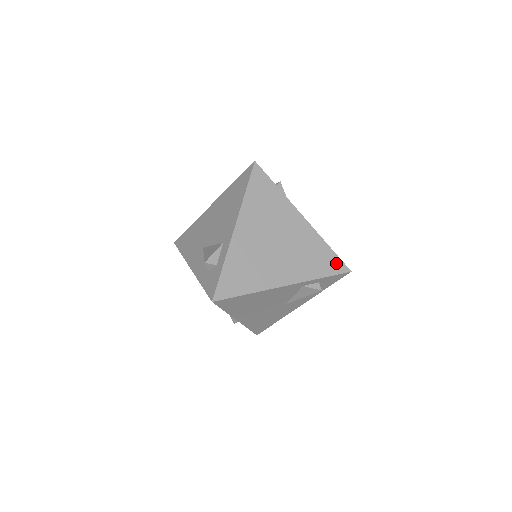
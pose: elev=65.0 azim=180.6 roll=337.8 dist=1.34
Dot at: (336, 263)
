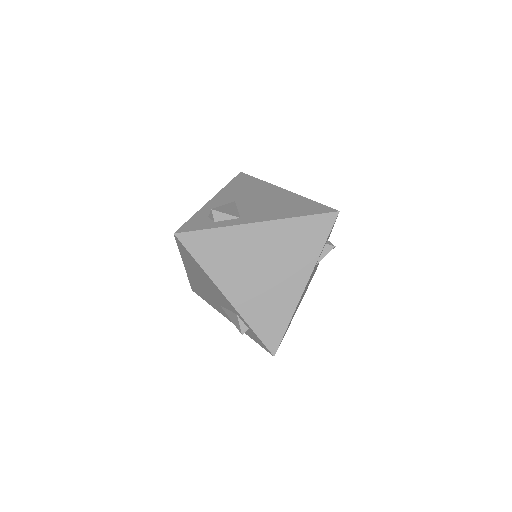
Dot at: (275, 338)
